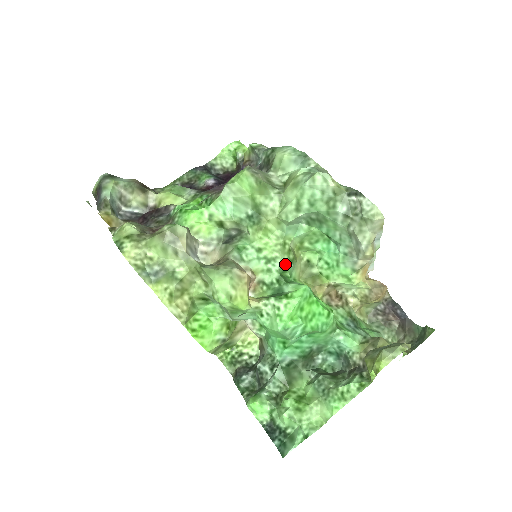
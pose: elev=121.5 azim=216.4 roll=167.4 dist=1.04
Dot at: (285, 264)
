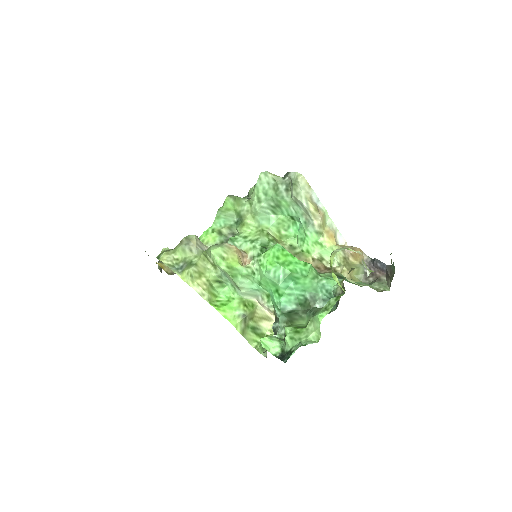
Dot at: (266, 242)
